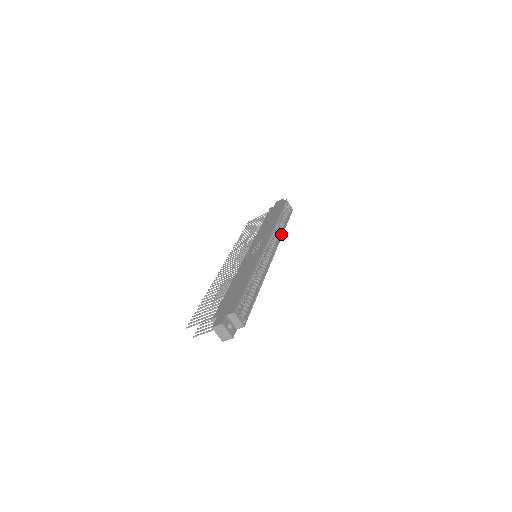
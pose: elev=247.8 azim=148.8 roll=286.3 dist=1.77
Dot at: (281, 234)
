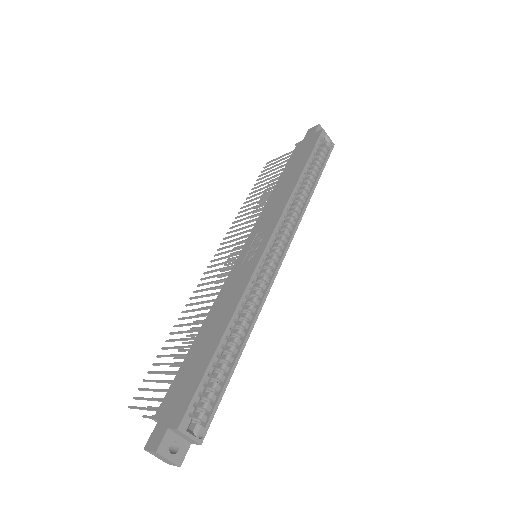
Dot at: (304, 206)
